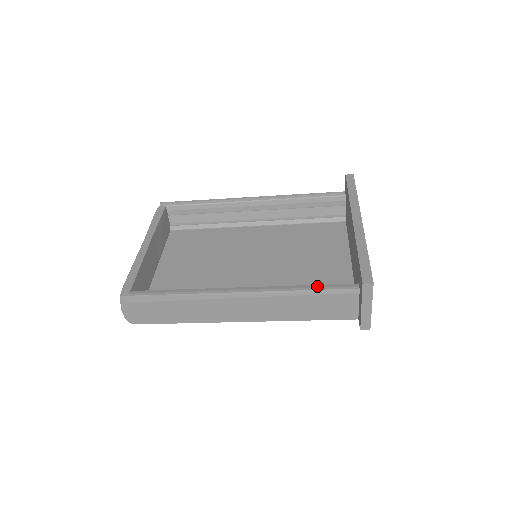
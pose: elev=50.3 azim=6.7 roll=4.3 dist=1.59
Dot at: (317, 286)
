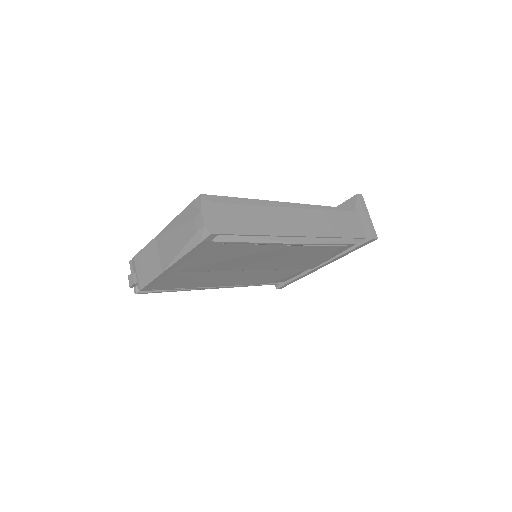
Dot at: occluded
